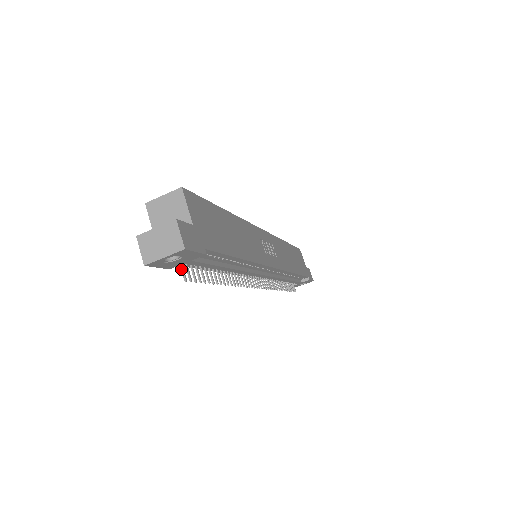
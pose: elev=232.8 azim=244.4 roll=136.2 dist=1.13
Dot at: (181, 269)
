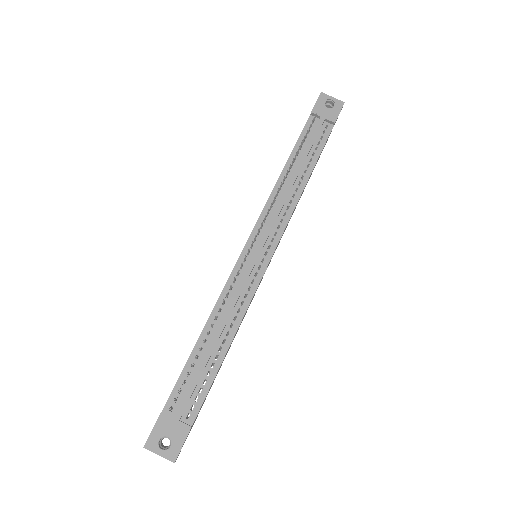
Dot at: (315, 117)
